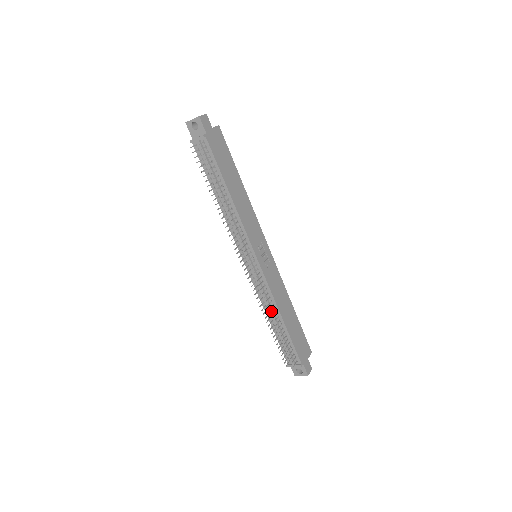
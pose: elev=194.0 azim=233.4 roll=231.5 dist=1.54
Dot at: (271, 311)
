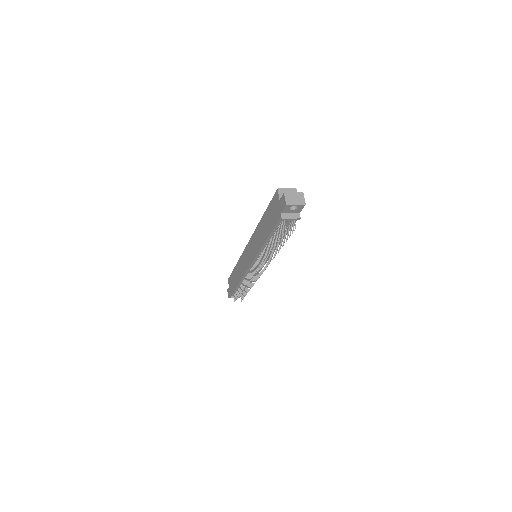
Dot at: occluded
